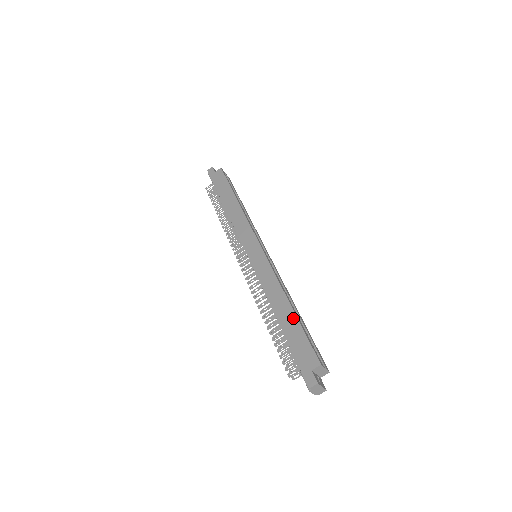
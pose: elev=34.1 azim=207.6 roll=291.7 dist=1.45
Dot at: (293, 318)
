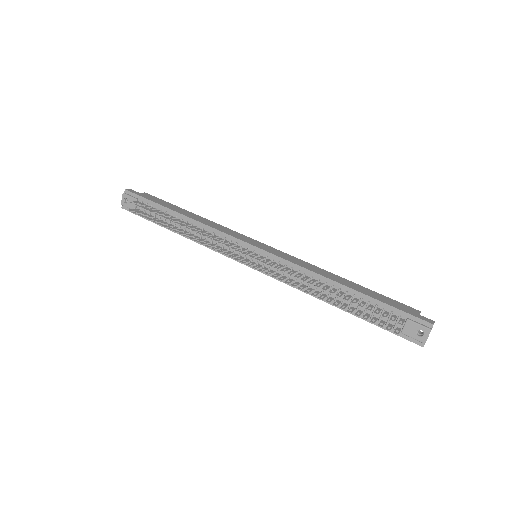
Dot at: (360, 286)
